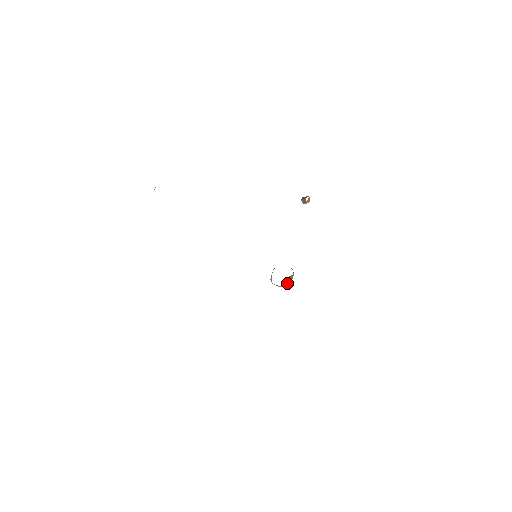
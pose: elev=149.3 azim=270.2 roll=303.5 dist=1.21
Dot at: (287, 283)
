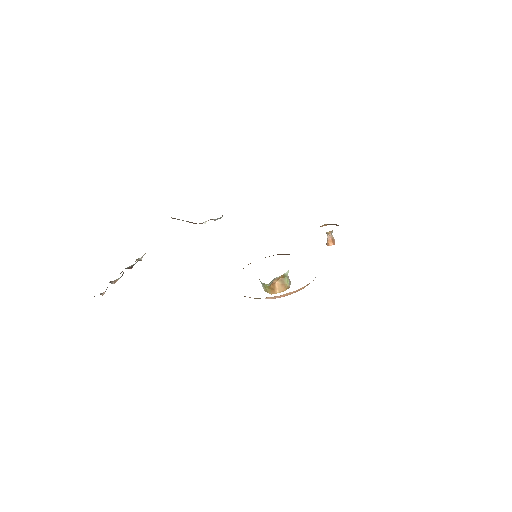
Dot at: (278, 289)
